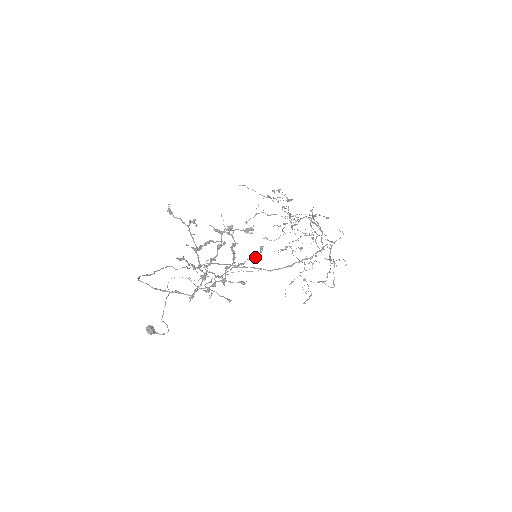
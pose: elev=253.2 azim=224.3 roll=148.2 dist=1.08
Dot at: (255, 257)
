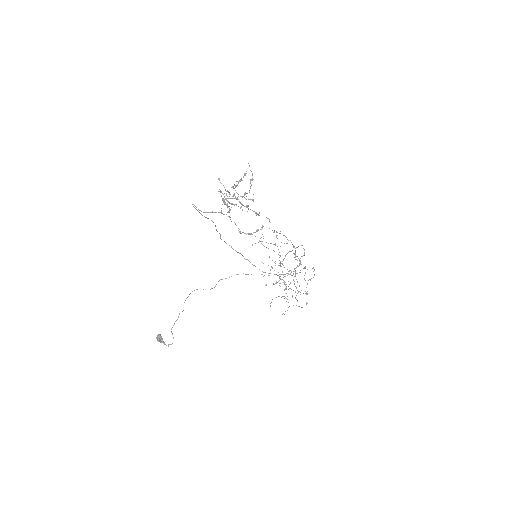
Dot at: occluded
